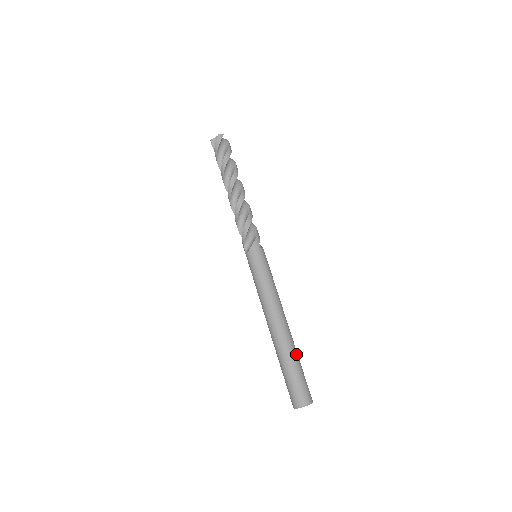
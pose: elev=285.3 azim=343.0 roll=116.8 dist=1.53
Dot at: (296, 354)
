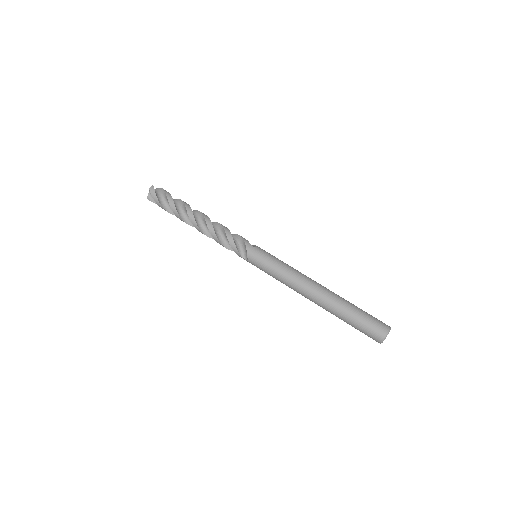
Dot at: (348, 303)
